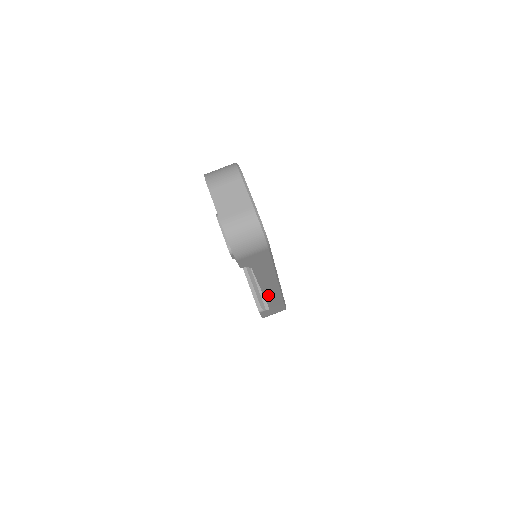
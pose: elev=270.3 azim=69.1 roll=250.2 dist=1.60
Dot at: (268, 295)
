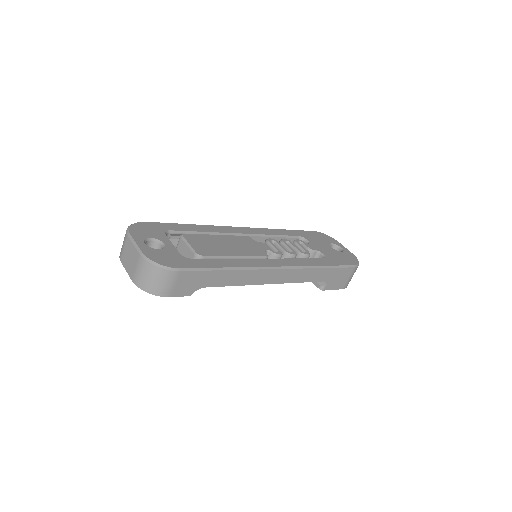
Dot at: (290, 279)
